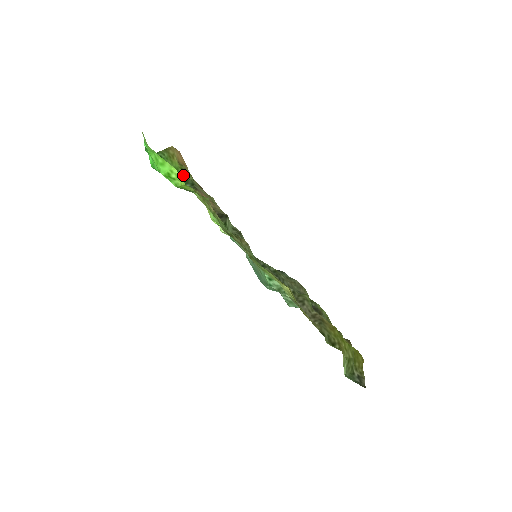
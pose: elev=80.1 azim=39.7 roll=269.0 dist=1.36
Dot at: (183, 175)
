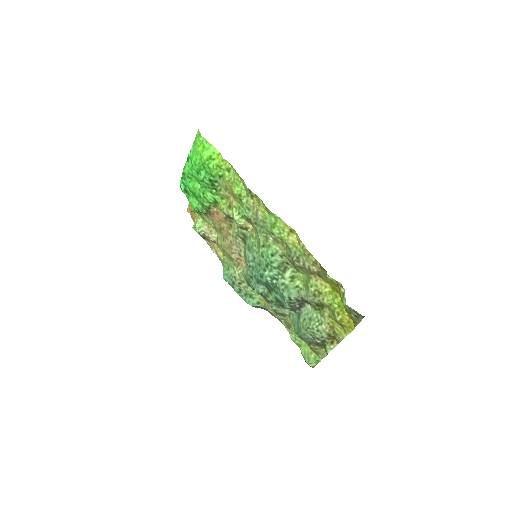
Dot at: (197, 211)
